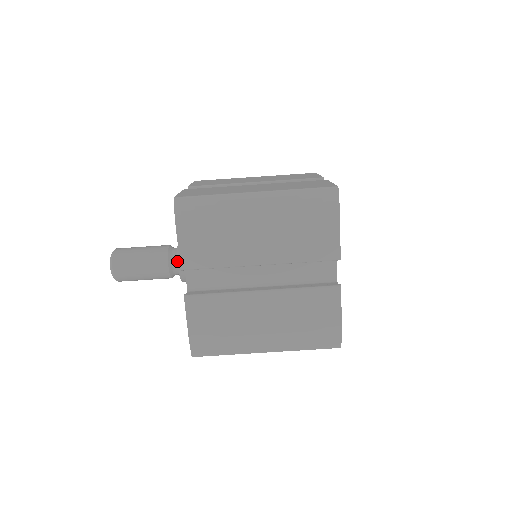
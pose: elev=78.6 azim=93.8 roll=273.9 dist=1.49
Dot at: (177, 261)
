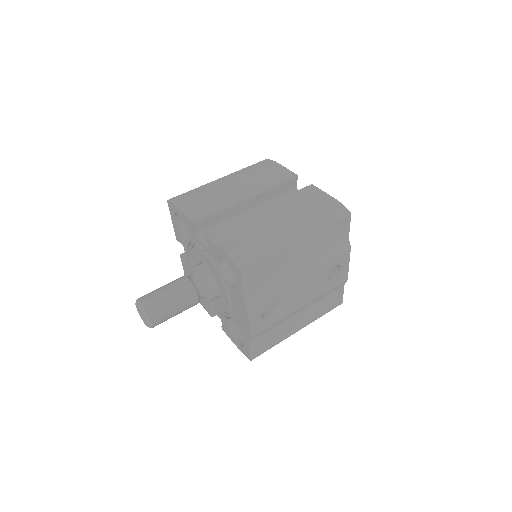
Dot at: (193, 270)
